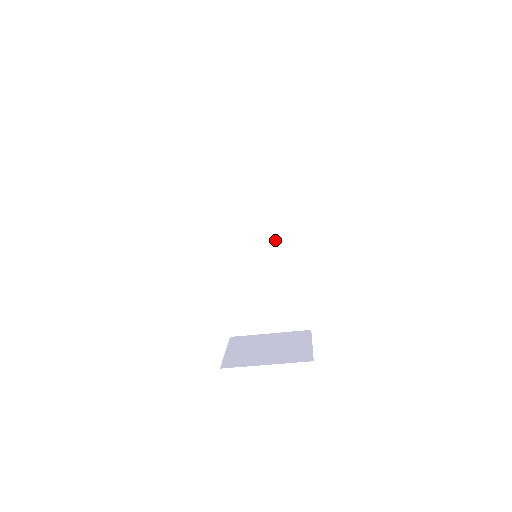
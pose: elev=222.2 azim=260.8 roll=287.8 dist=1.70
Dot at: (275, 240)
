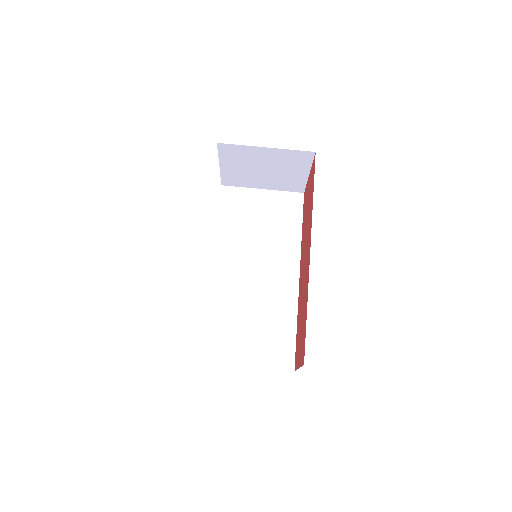
Dot at: (273, 265)
